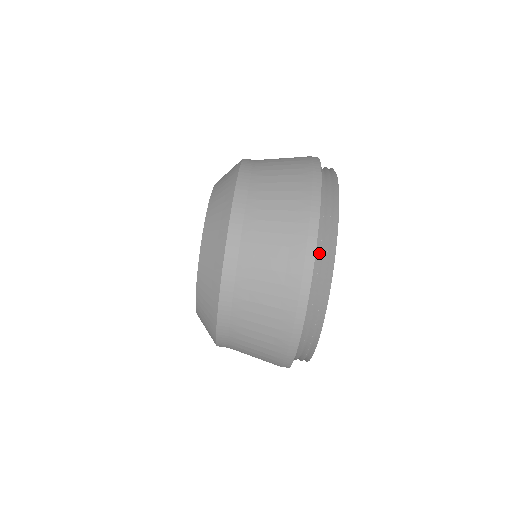
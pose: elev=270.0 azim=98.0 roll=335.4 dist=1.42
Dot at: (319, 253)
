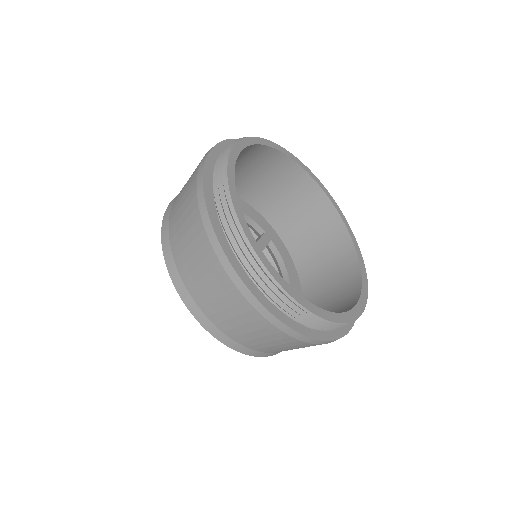
Dot at: occluded
